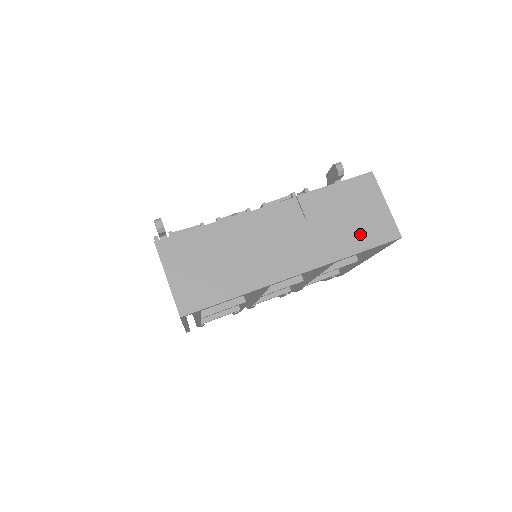
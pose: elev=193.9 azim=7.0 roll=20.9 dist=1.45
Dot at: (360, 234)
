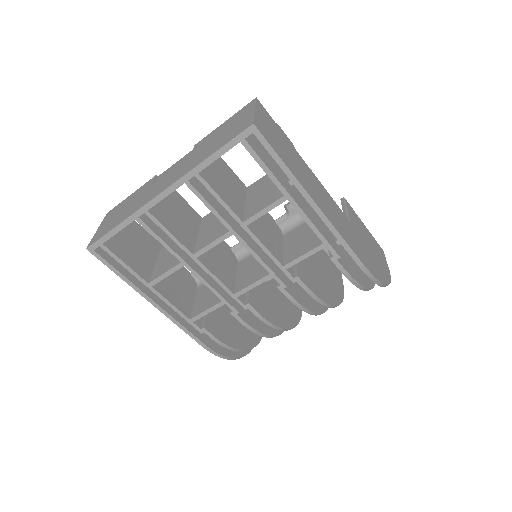
Dot at: (221, 142)
